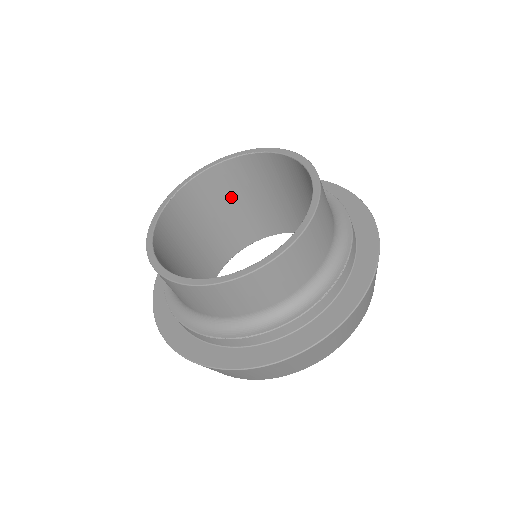
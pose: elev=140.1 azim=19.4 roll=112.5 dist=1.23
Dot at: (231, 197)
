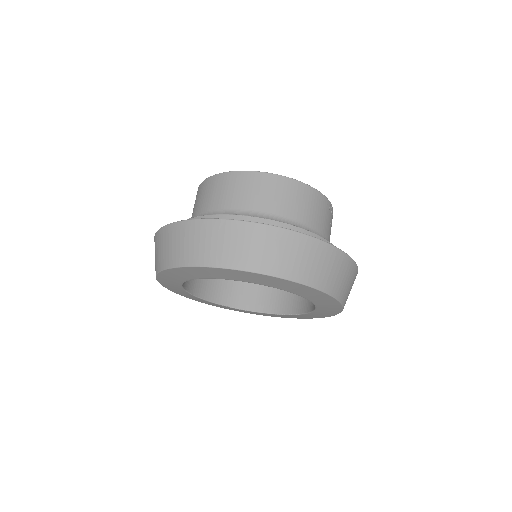
Dot at: occluded
